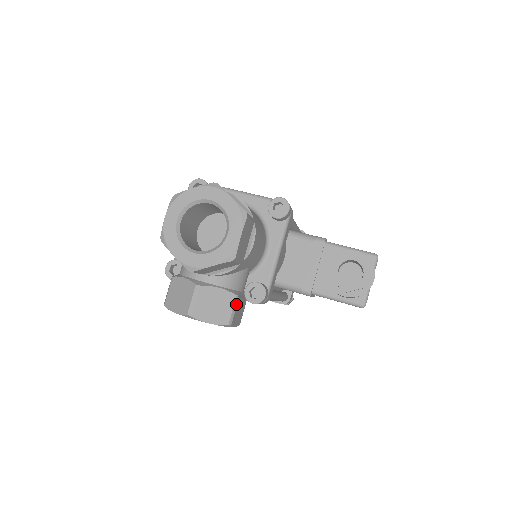
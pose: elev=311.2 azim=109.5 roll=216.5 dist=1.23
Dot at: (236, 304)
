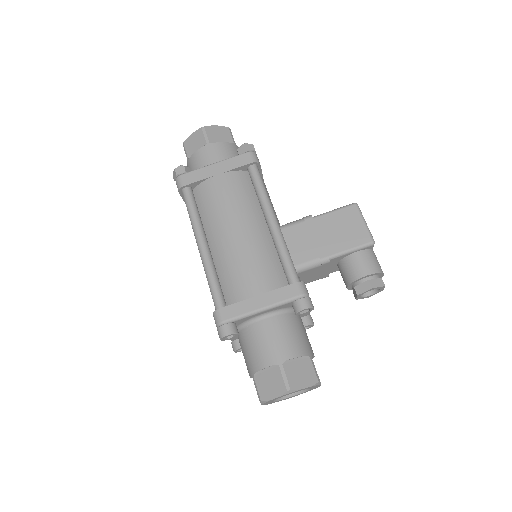
Dot at: occluded
